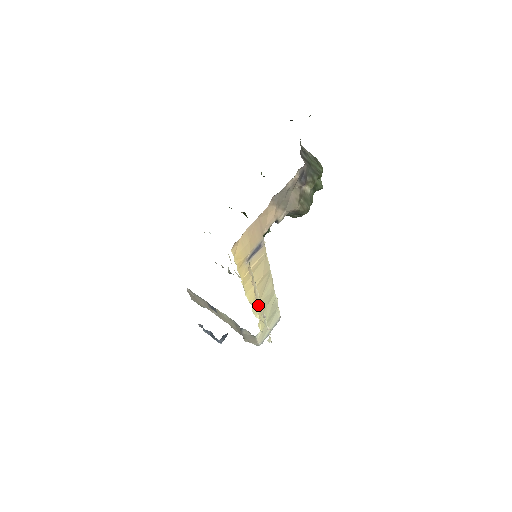
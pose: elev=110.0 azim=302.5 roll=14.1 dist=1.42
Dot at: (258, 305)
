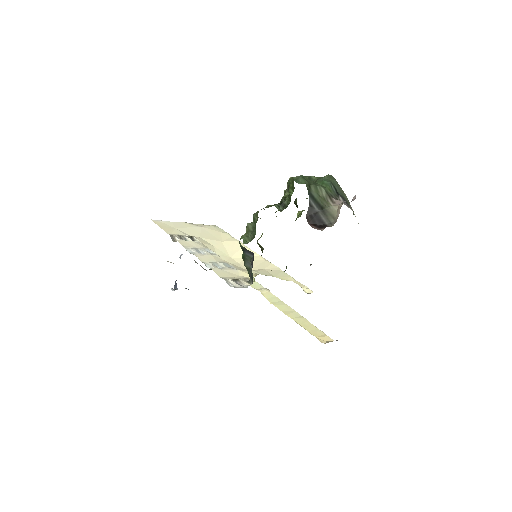
Dot at: occluded
